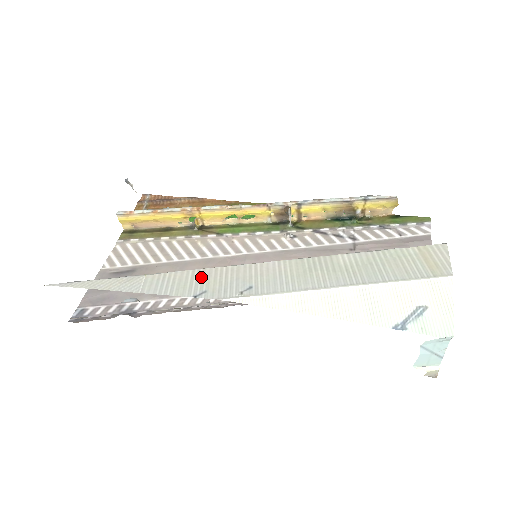
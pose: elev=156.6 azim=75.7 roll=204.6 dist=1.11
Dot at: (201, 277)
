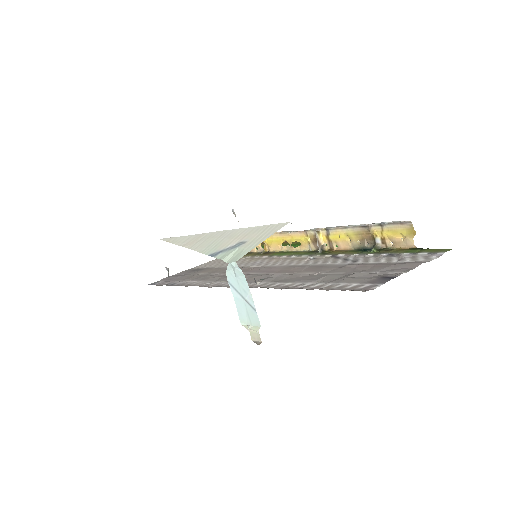
Dot at: occluded
